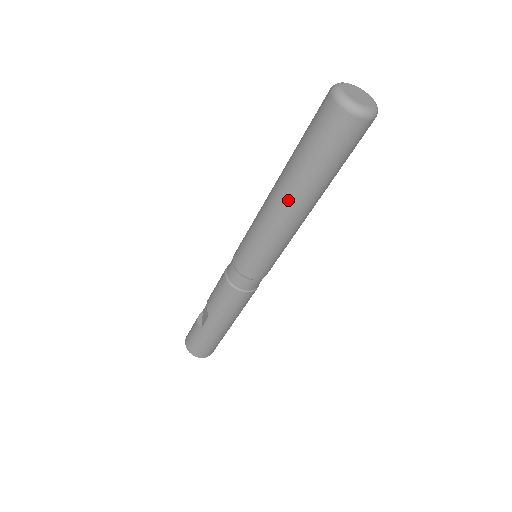
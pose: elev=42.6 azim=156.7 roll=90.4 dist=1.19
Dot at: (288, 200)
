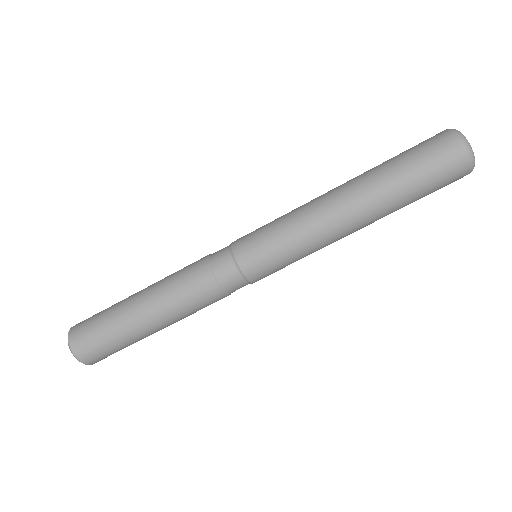
Dot at: (343, 185)
